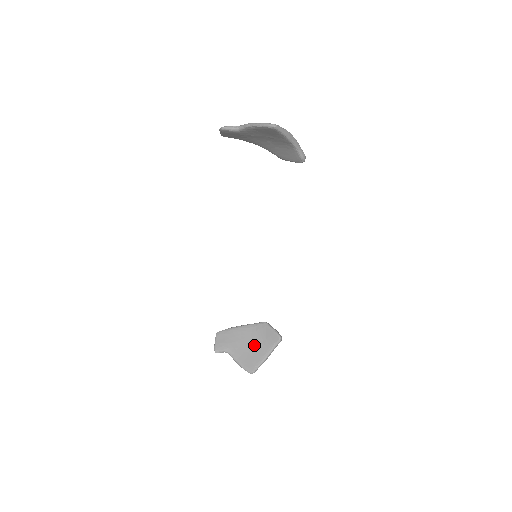
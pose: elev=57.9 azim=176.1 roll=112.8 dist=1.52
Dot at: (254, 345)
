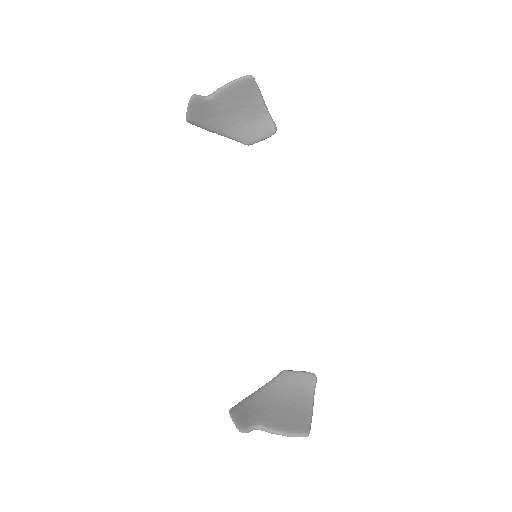
Dot at: (286, 403)
